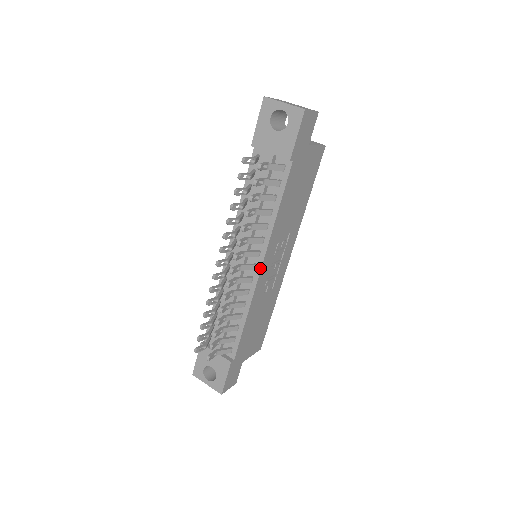
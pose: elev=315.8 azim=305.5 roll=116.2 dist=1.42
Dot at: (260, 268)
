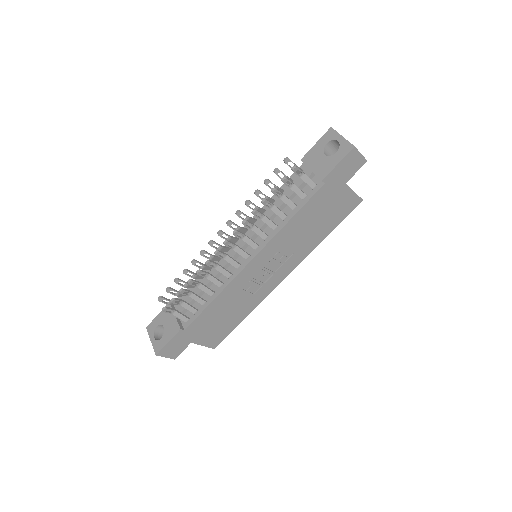
Dot at: (251, 260)
